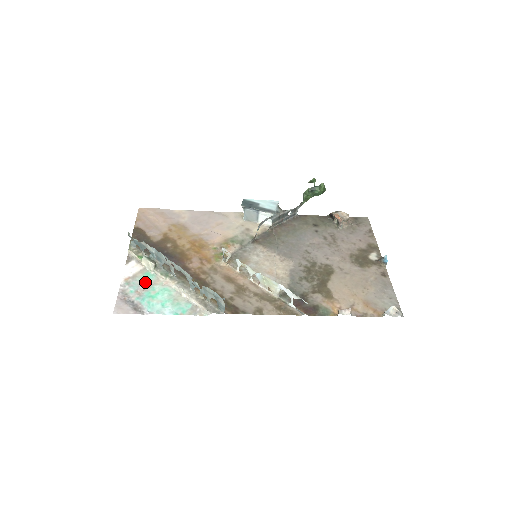
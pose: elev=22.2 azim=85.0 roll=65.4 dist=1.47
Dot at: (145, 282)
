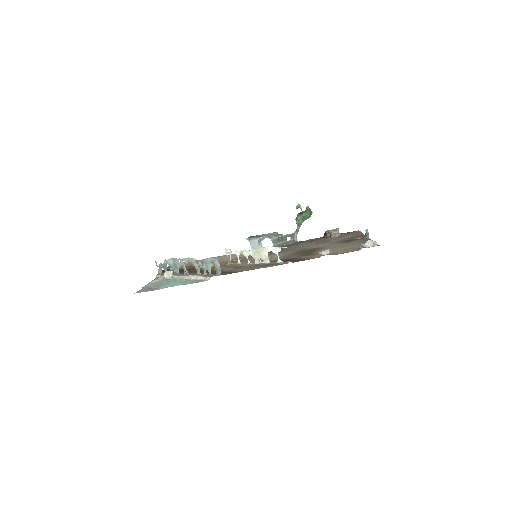
Dot at: (164, 282)
